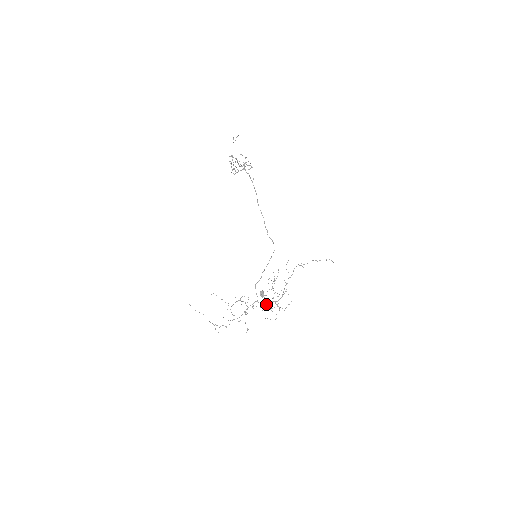
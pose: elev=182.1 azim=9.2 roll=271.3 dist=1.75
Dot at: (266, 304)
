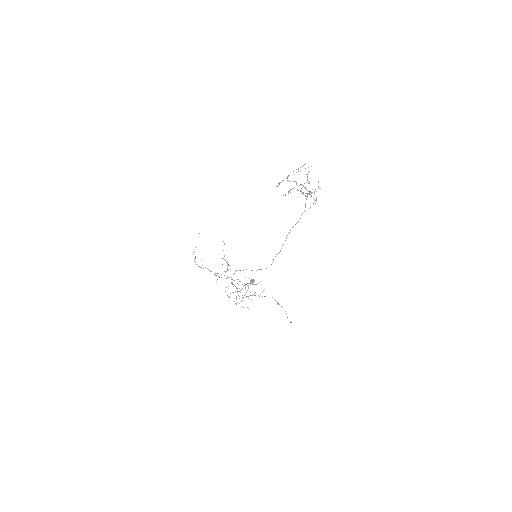
Dot at: occluded
